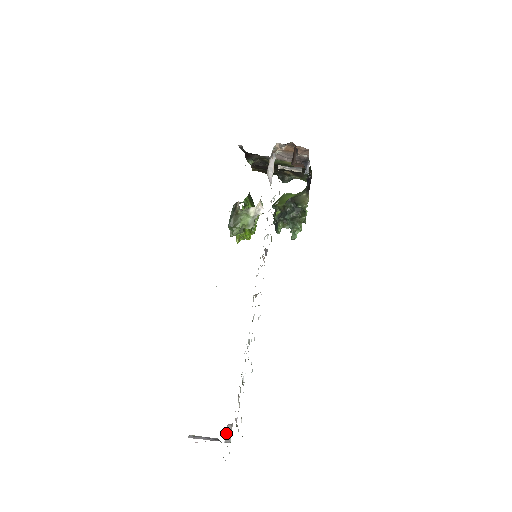
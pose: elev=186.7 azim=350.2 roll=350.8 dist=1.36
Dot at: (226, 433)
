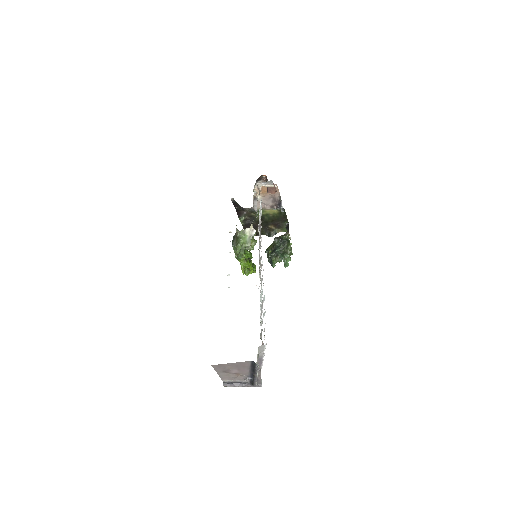
Dot at: occluded
